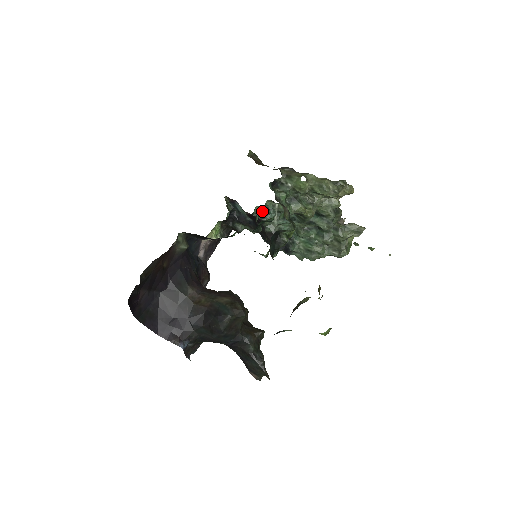
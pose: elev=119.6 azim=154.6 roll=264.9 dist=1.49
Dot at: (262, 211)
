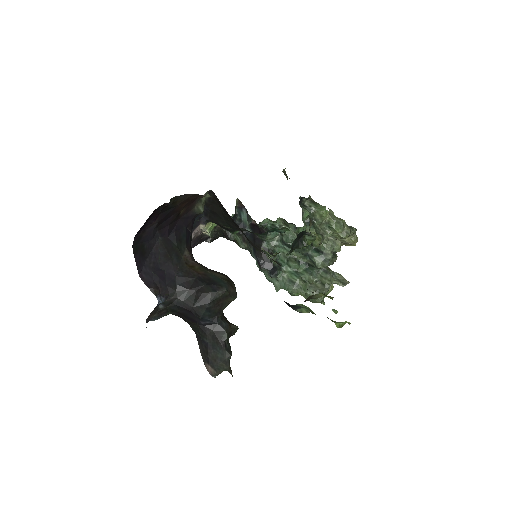
Dot at: (268, 226)
